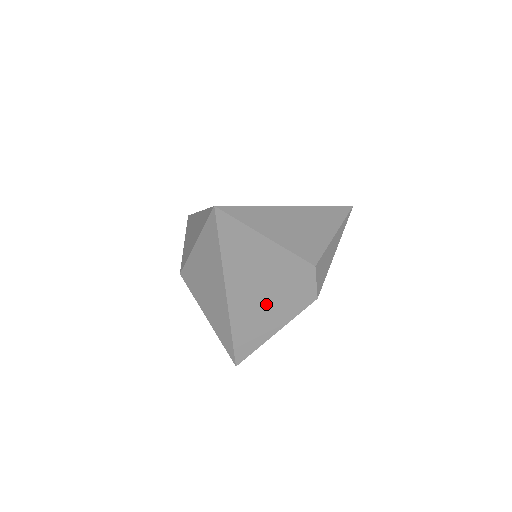
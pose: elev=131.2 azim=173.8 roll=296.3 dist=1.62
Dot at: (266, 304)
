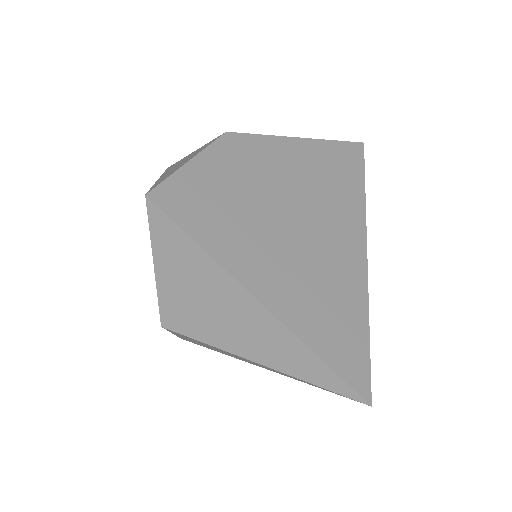
Dot at: occluded
